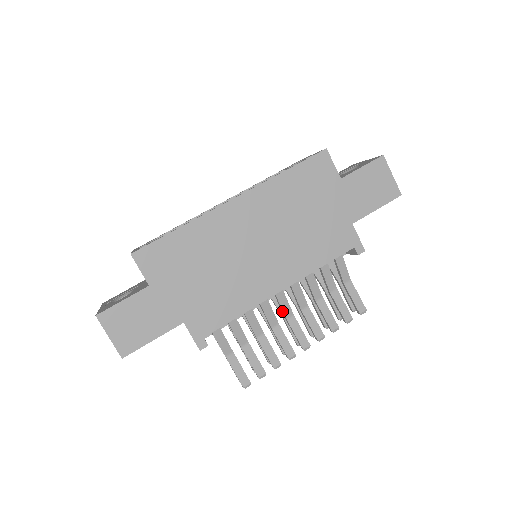
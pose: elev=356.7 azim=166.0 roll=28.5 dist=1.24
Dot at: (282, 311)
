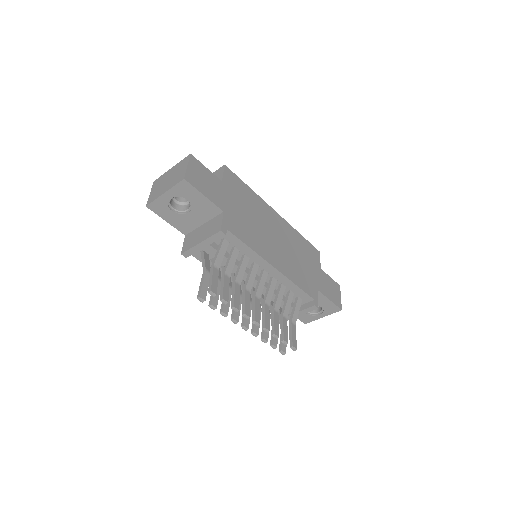
Dot at: (256, 289)
